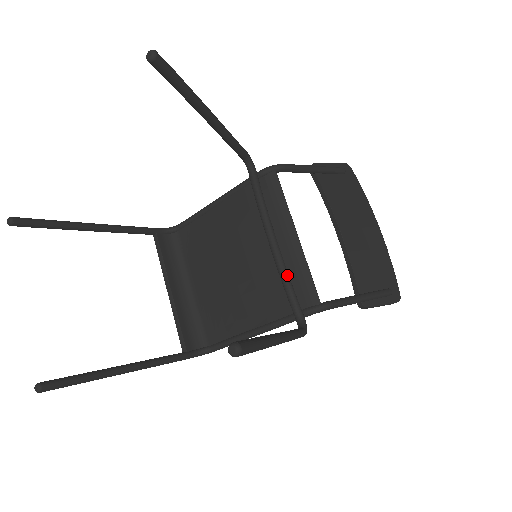
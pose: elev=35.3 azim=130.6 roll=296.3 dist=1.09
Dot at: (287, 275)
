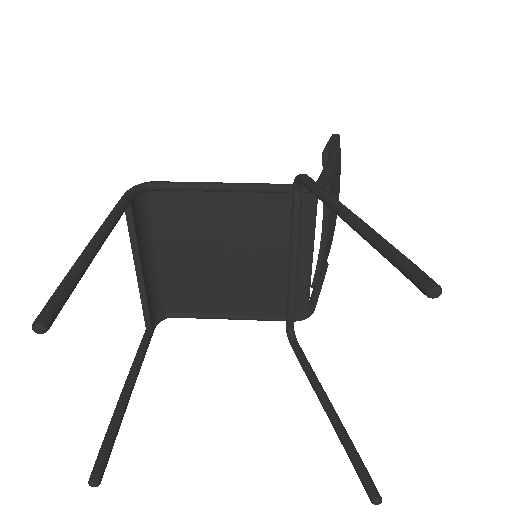
Dot at: occluded
